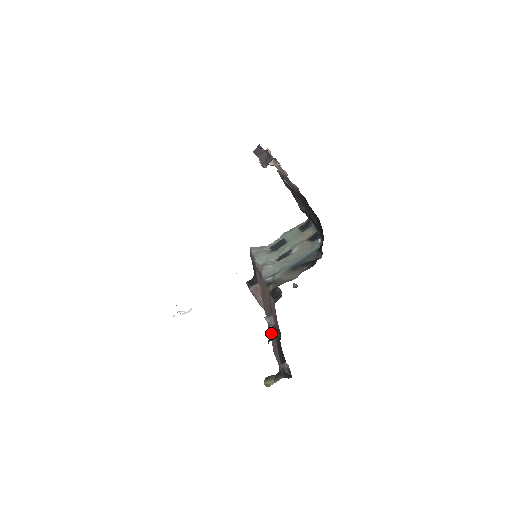
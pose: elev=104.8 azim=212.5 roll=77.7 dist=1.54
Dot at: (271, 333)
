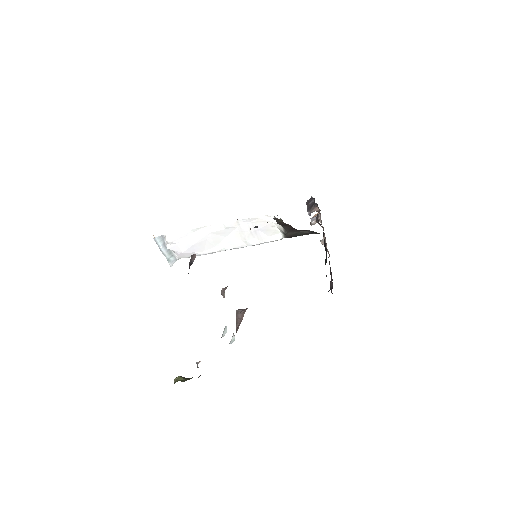
Dot at: (221, 337)
